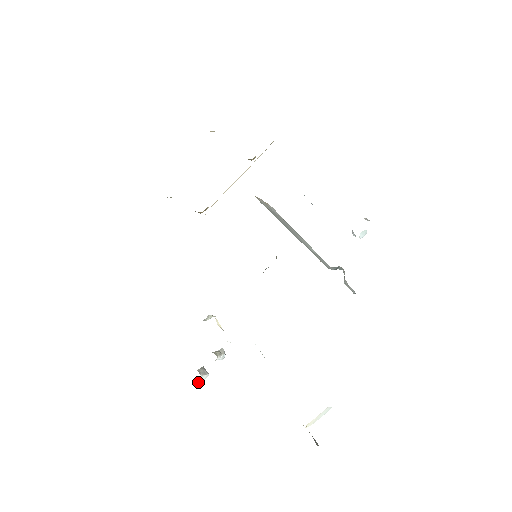
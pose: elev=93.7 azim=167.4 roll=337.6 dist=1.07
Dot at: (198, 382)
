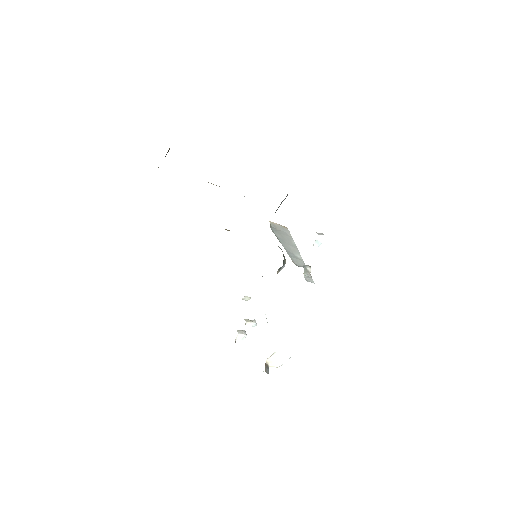
Dot at: (239, 338)
